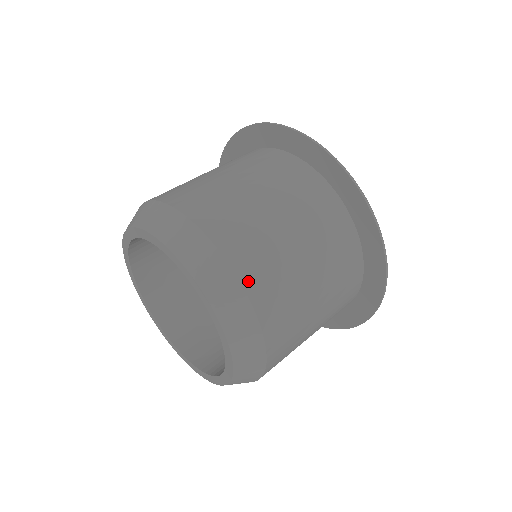
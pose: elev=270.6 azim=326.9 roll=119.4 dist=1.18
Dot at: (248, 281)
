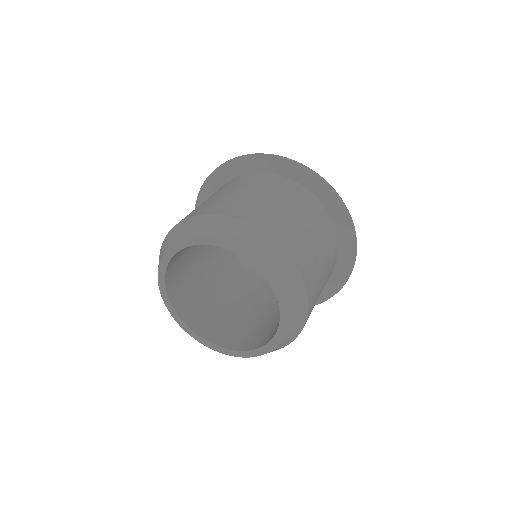
Dot at: (299, 265)
